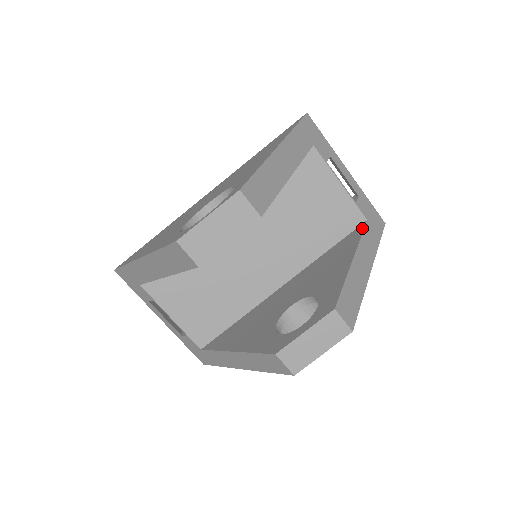
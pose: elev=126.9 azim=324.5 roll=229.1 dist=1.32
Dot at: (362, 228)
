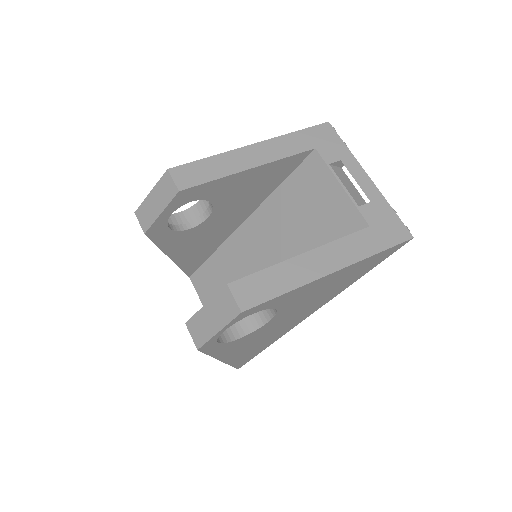
Dot at: (355, 233)
